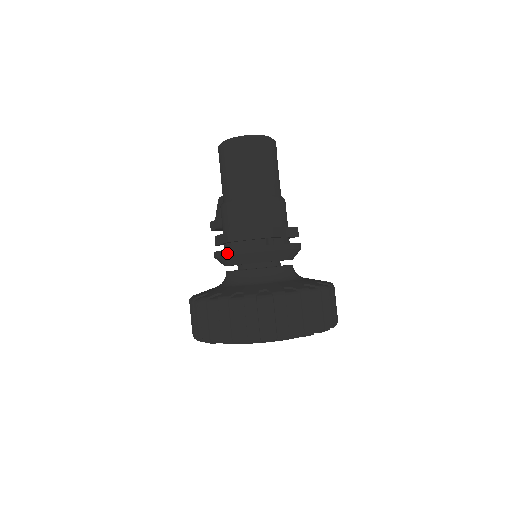
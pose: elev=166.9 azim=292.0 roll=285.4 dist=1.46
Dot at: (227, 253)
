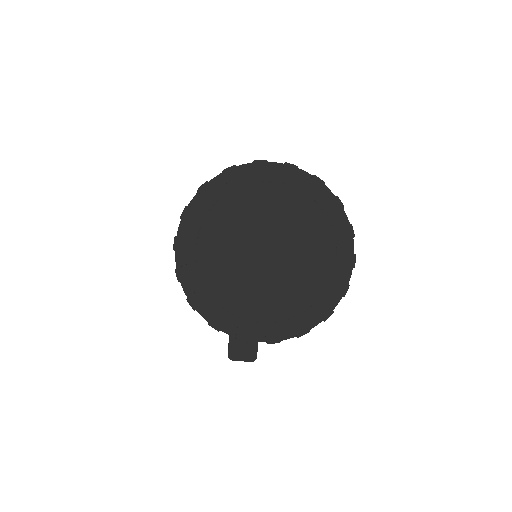
Dot at: occluded
